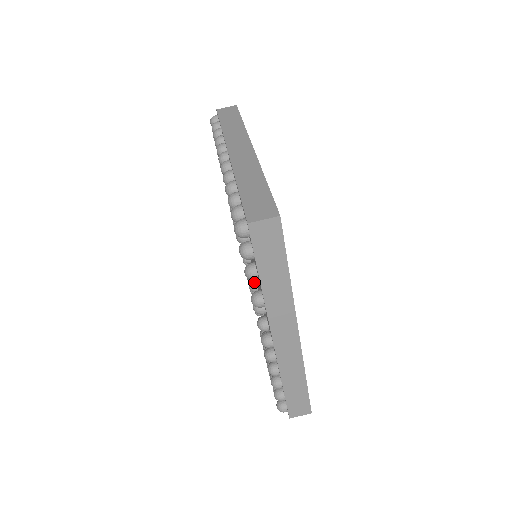
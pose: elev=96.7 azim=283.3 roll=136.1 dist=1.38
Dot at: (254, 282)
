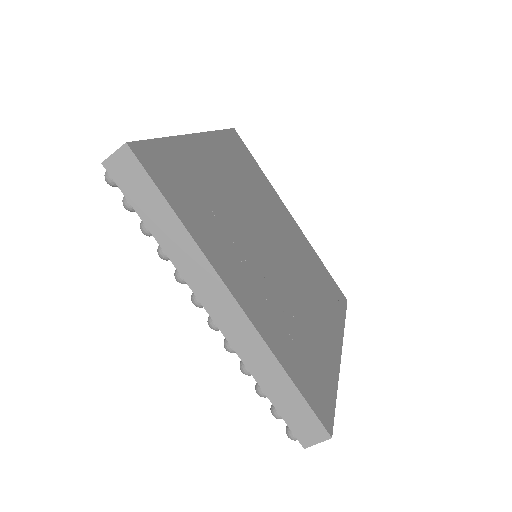
Dot at: occluded
